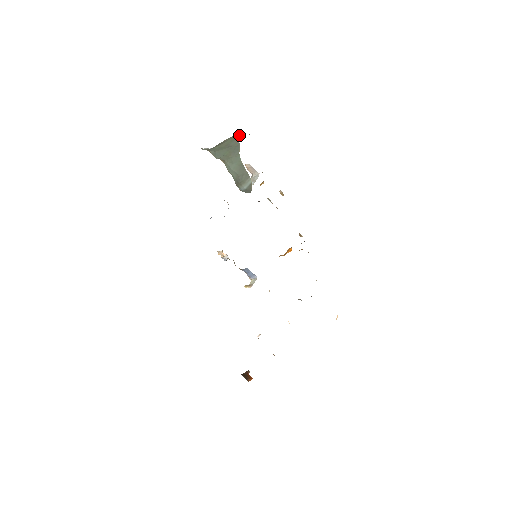
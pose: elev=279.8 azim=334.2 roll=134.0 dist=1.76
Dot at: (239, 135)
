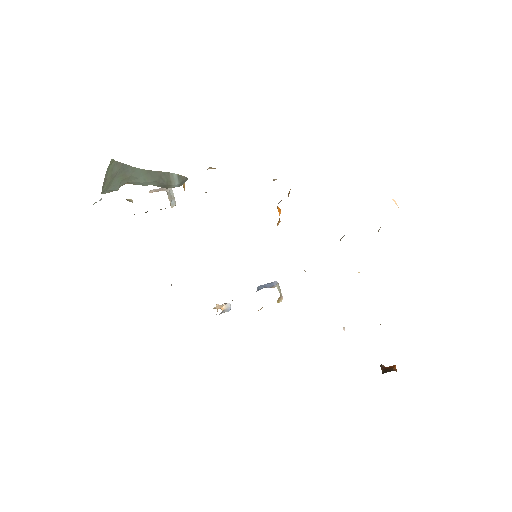
Dot at: (112, 160)
